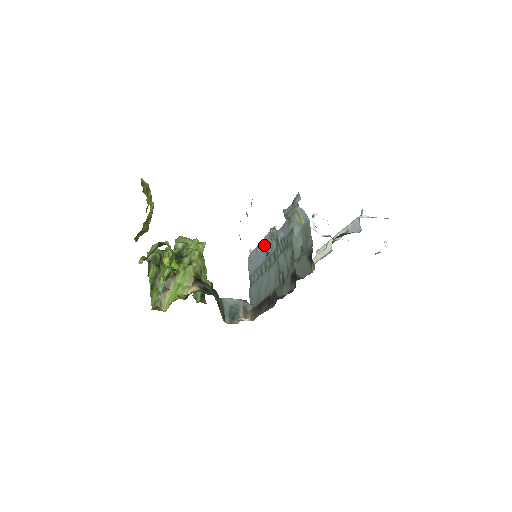
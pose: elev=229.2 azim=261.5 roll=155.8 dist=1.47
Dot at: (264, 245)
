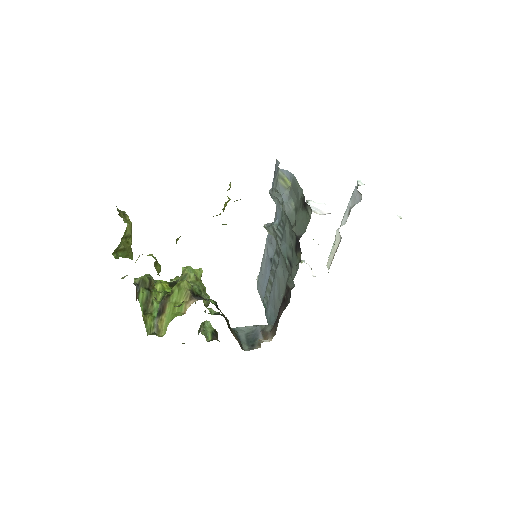
Dot at: (266, 256)
